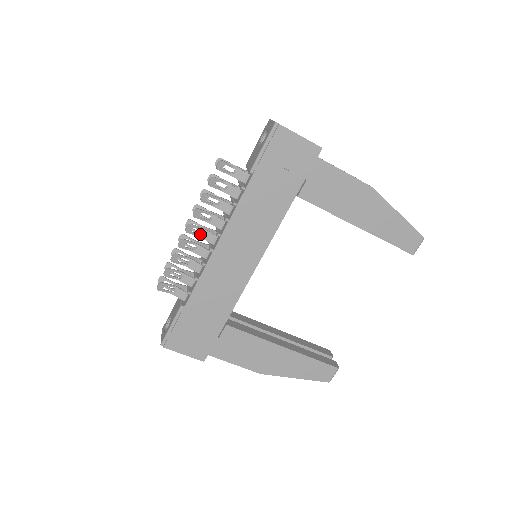
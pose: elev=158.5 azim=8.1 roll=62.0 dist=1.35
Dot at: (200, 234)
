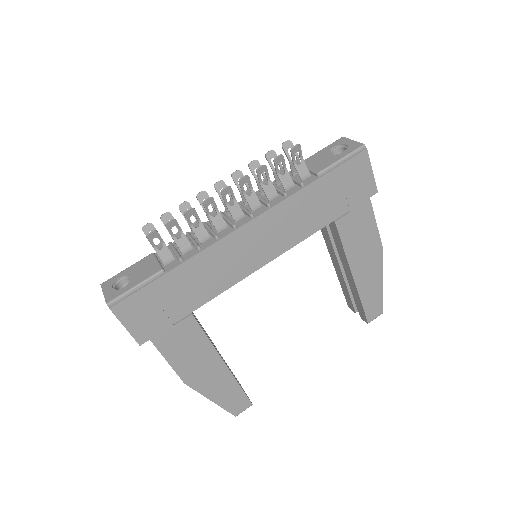
Dot at: occluded
